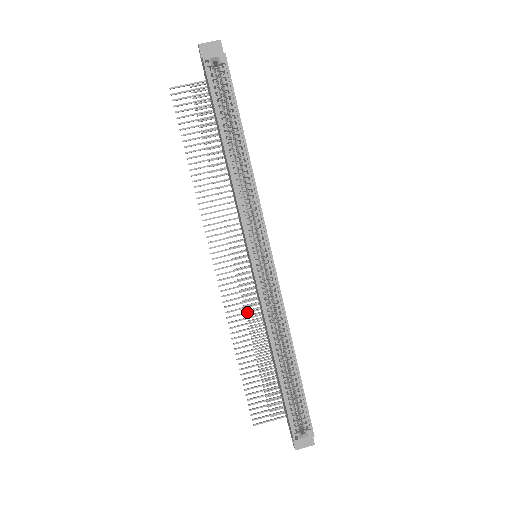
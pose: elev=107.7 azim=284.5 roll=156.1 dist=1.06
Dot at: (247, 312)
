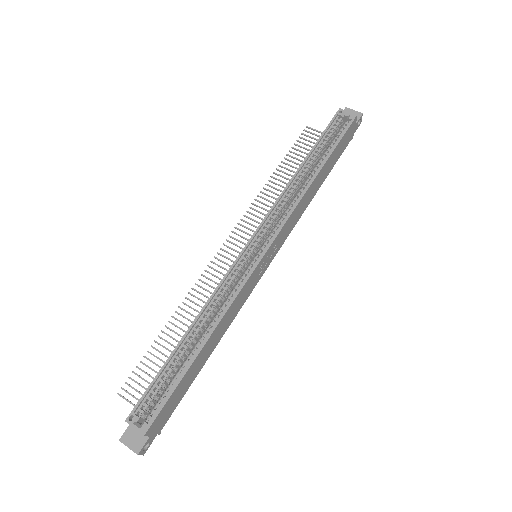
Dot at: occluded
